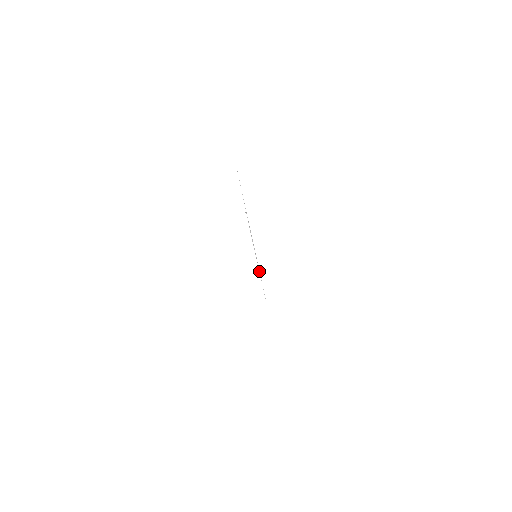
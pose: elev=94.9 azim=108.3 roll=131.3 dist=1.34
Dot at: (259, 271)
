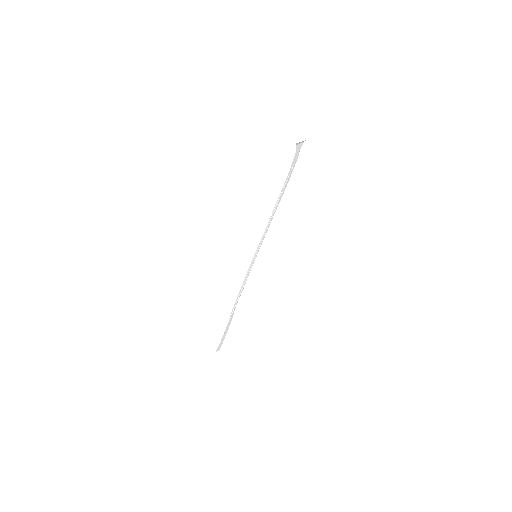
Dot at: (247, 275)
